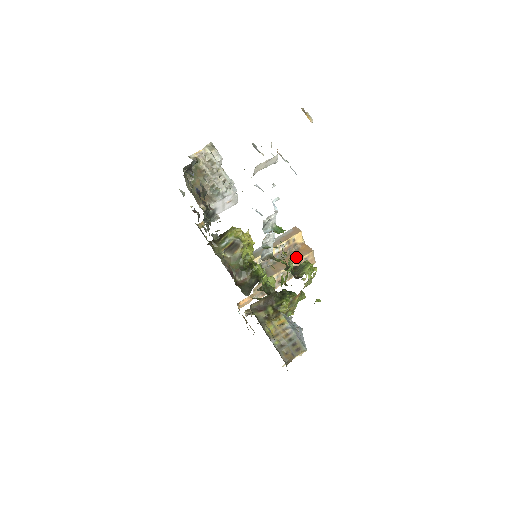
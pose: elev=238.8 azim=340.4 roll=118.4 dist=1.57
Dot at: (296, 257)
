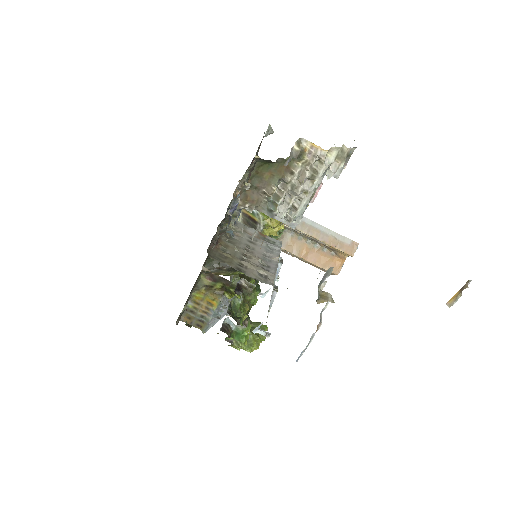
Dot at: (319, 260)
